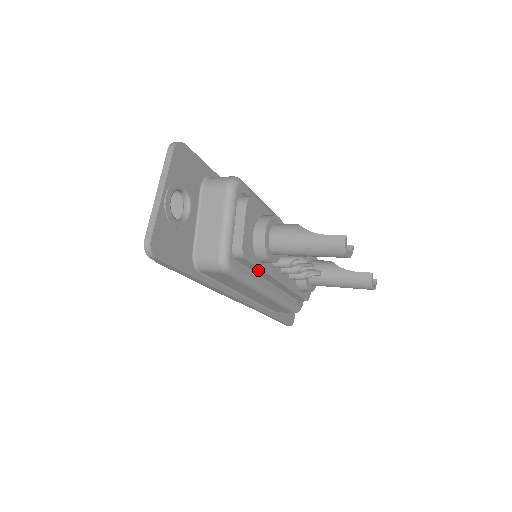
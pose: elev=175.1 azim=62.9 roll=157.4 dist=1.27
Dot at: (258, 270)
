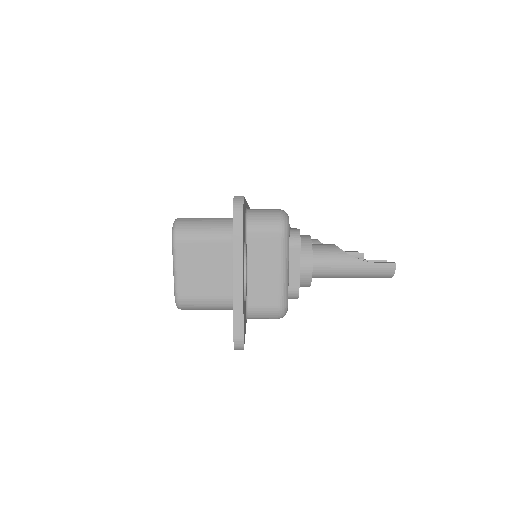
Dot at: occluded
